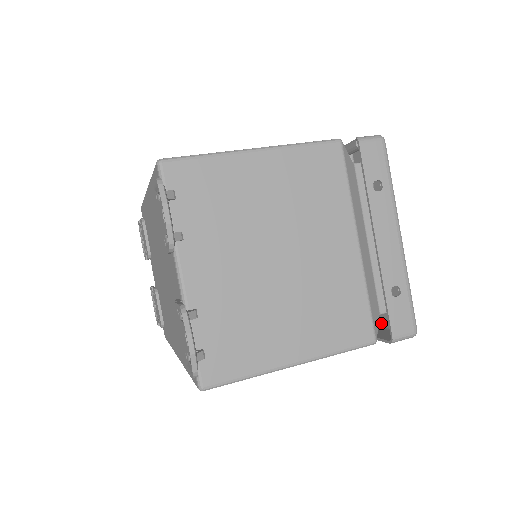
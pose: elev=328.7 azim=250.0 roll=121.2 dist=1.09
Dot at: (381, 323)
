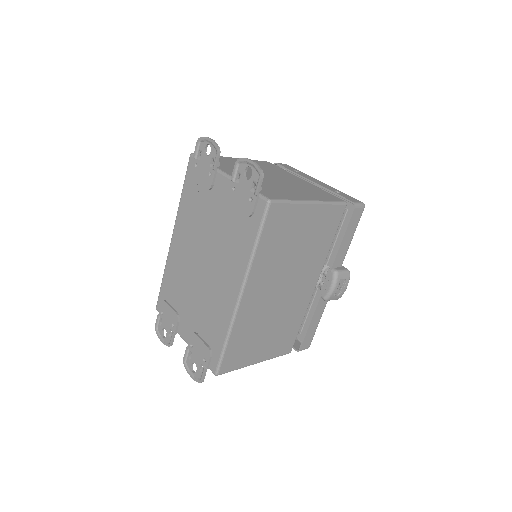
Dot at: occluded
